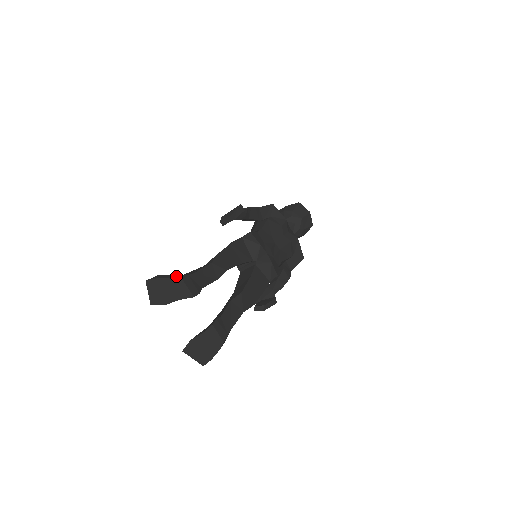
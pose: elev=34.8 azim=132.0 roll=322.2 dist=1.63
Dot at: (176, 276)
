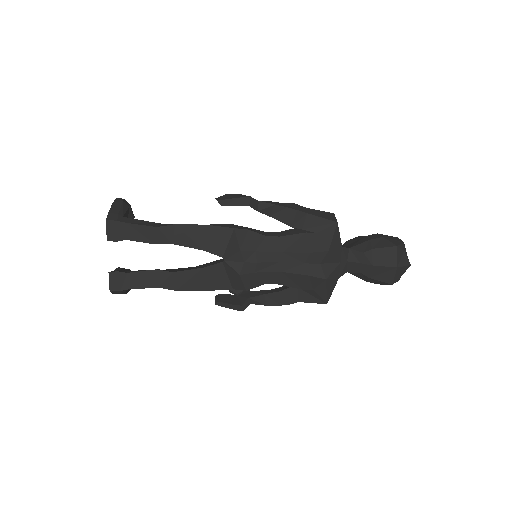
Dot at: (113, 213)
